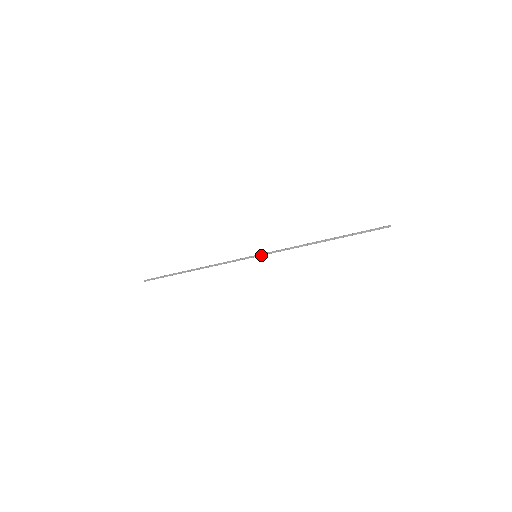
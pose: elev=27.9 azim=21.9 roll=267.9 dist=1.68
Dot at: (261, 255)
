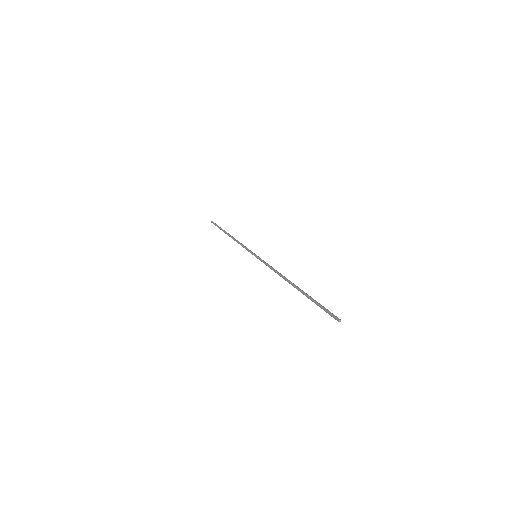
Dot at: (258, 258)
